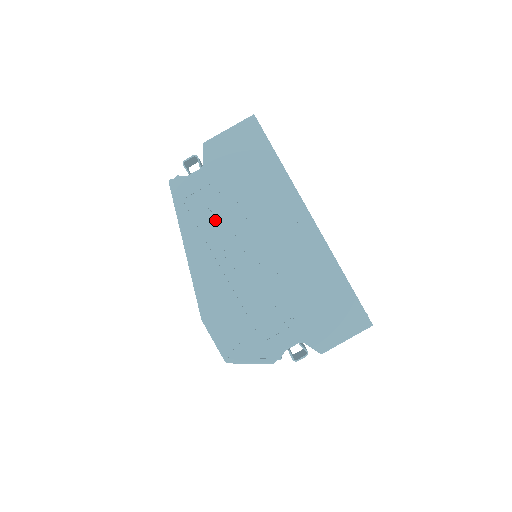
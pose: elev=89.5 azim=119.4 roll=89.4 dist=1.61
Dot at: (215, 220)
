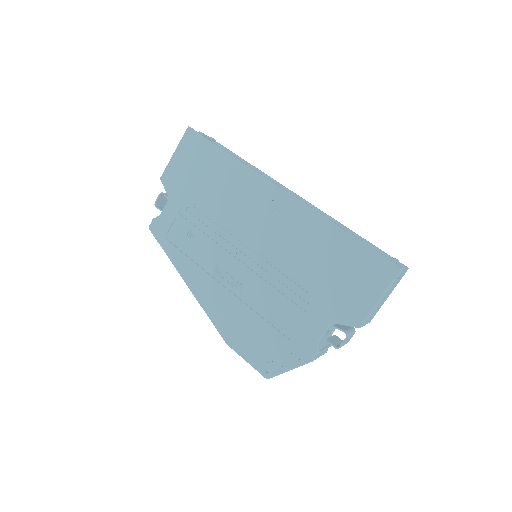
Dot at: (198, 241)
